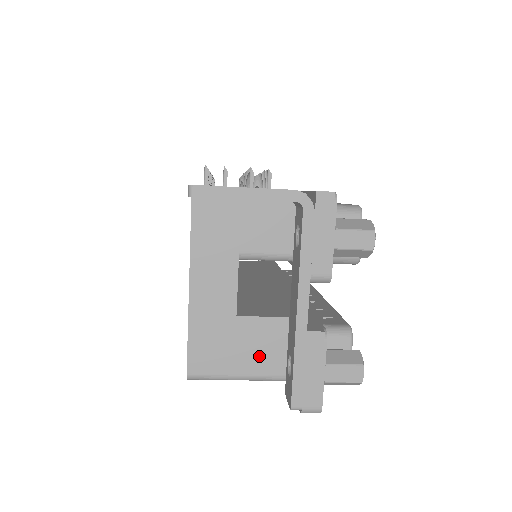
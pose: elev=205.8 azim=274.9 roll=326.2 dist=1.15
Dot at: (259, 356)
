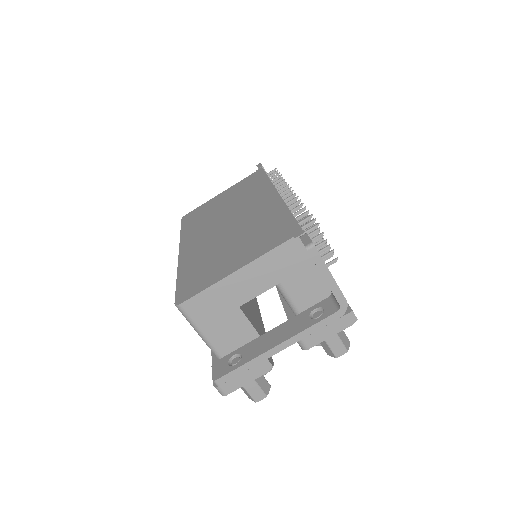
Dot at: (223, 335)
